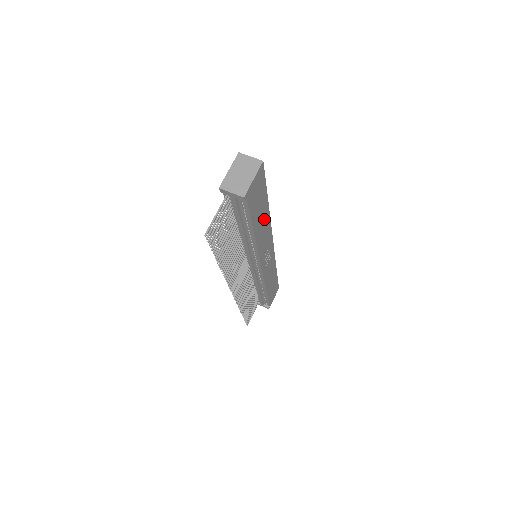
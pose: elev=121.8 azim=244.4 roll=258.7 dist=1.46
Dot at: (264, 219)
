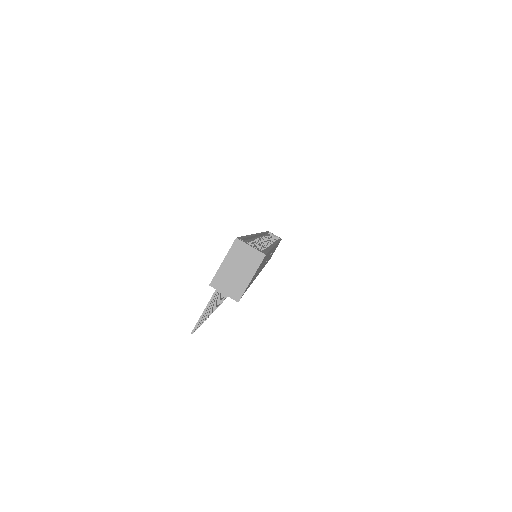
Dot at: occluded
